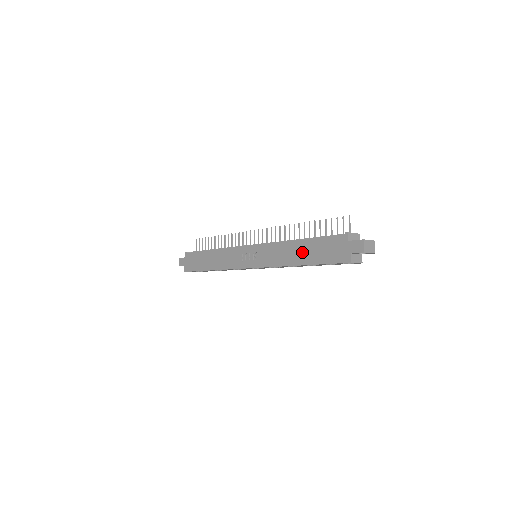
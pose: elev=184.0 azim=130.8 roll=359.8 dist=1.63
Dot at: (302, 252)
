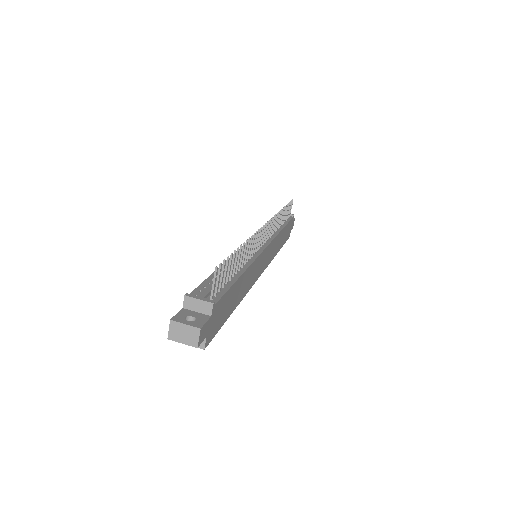
Dot at: occluded
